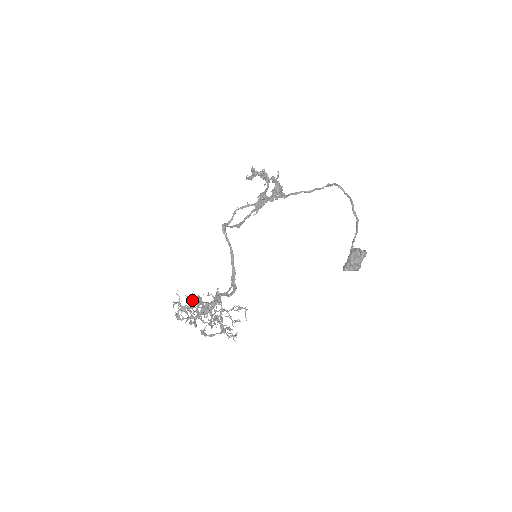
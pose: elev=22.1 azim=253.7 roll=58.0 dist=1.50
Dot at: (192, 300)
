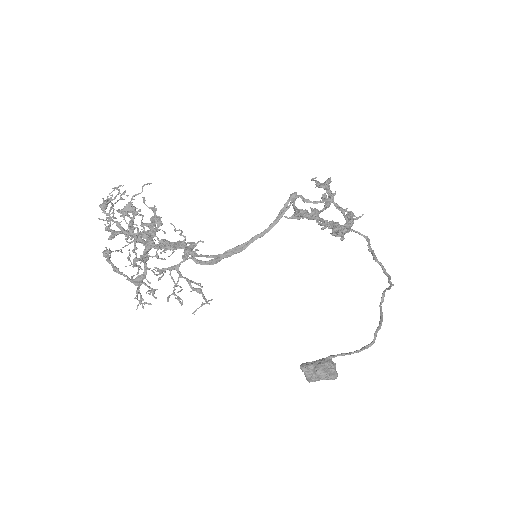
Dot at: (139, 209)
